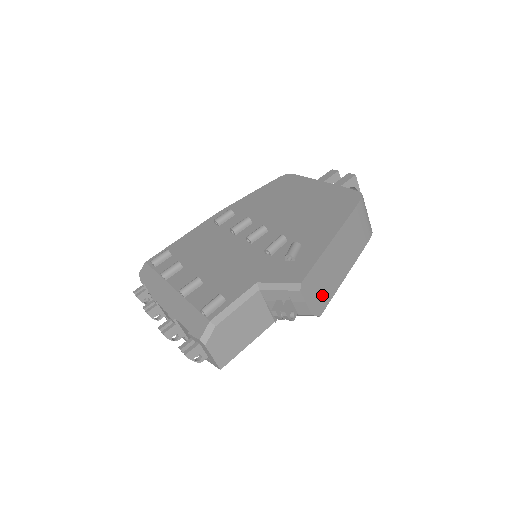
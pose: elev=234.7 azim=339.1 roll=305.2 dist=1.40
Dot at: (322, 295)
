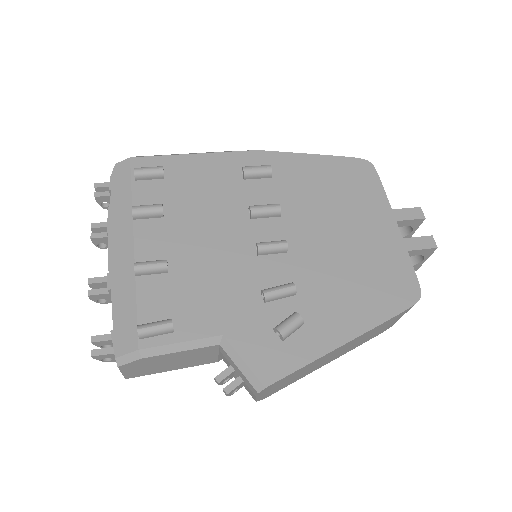
Dot at: (283, 385)
